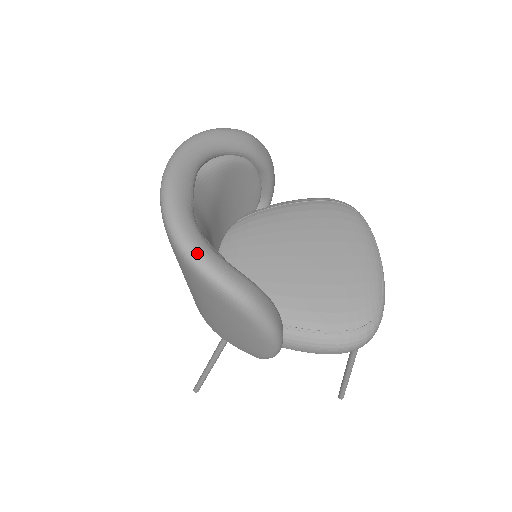
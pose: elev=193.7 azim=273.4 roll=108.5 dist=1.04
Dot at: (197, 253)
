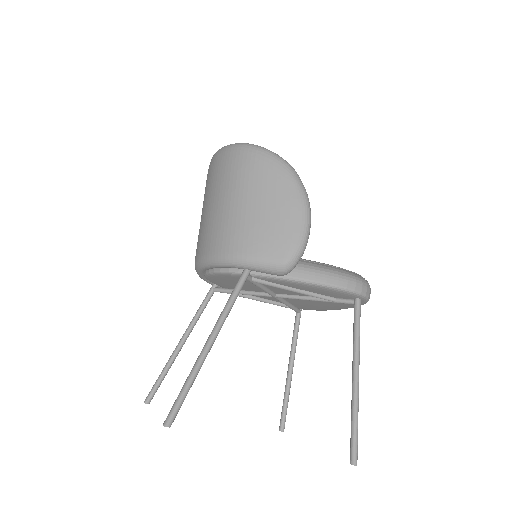
Dot at: (254, 145)
